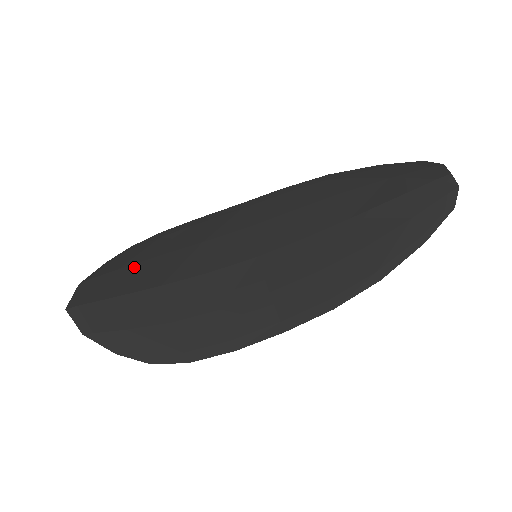
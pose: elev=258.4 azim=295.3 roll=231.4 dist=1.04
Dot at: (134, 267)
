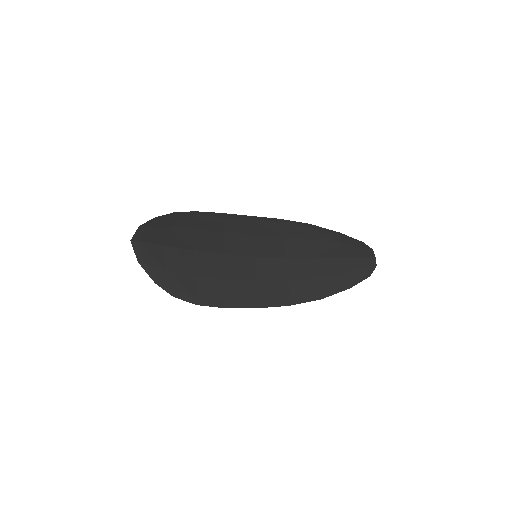
Dot at: (177, 230)
